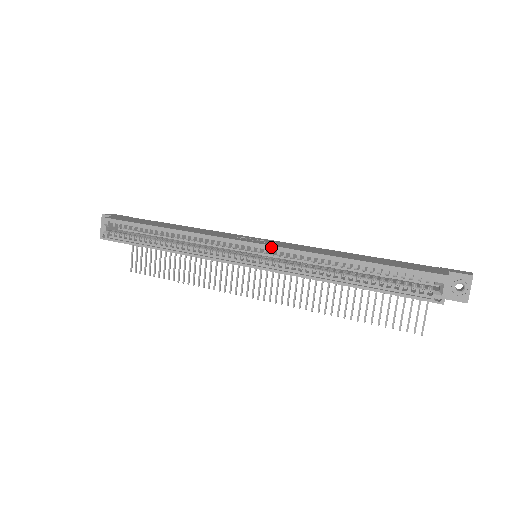
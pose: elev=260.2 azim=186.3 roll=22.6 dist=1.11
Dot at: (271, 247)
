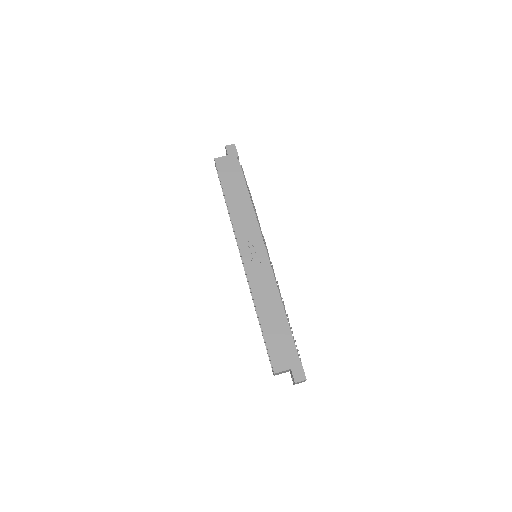
Dot at: (245, 270)
